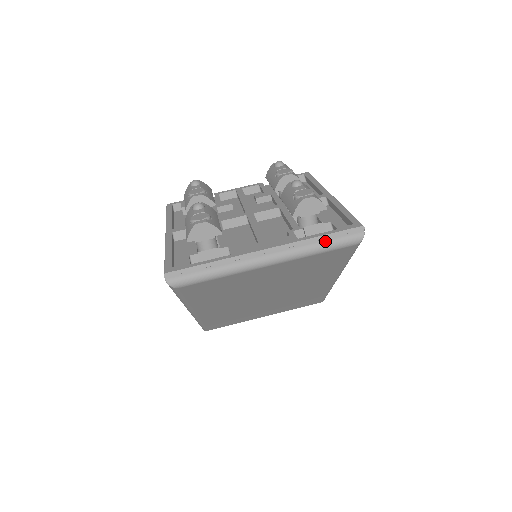
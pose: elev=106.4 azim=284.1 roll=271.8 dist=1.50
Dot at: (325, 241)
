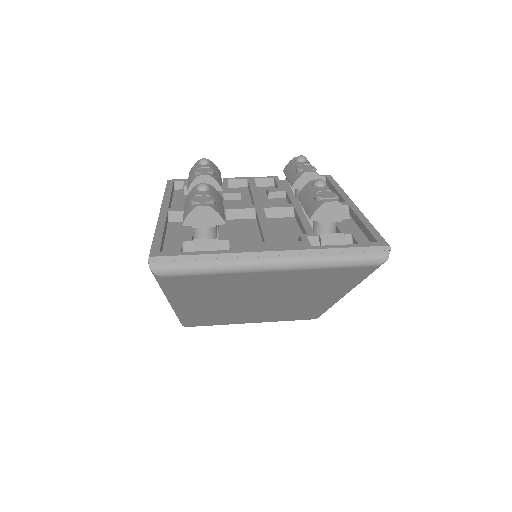
Dot at: (343, 255)
